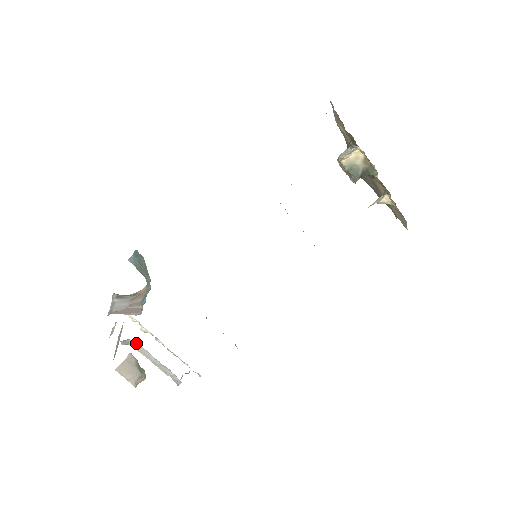
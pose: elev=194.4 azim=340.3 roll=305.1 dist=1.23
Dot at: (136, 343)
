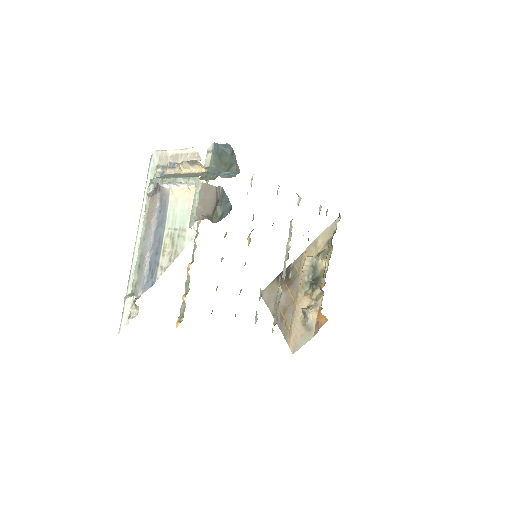
Dot at: (155, 205)
